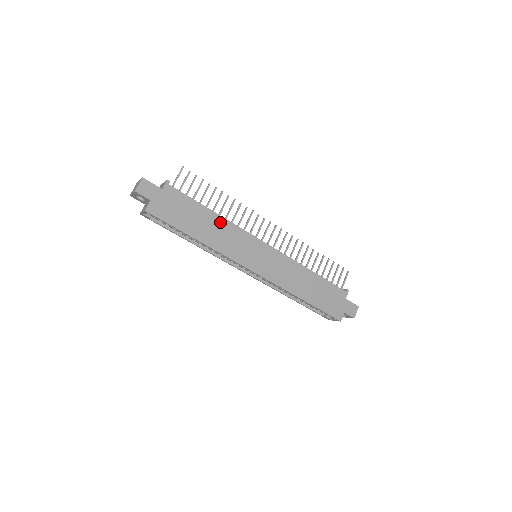
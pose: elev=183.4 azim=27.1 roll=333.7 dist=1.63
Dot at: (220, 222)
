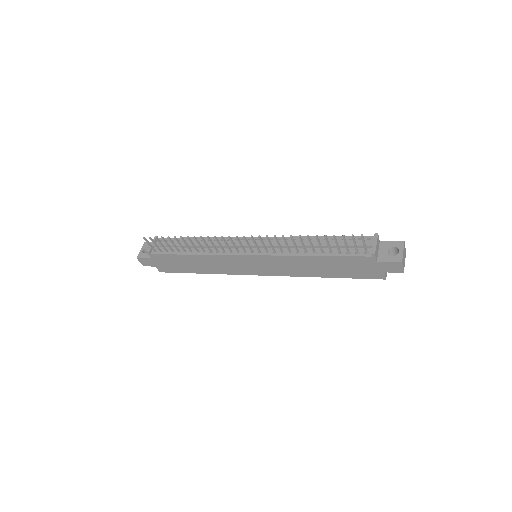
Dot at: (202, 258)
